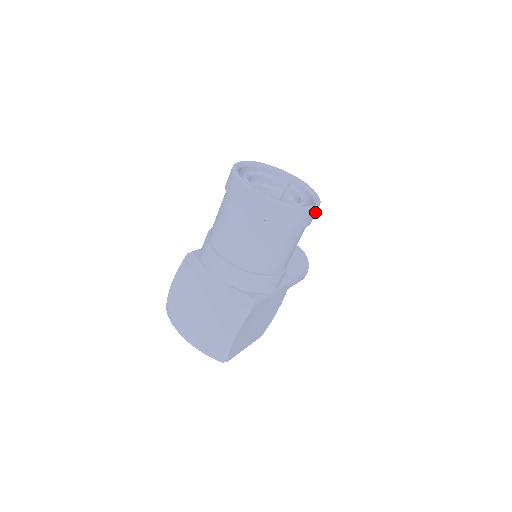
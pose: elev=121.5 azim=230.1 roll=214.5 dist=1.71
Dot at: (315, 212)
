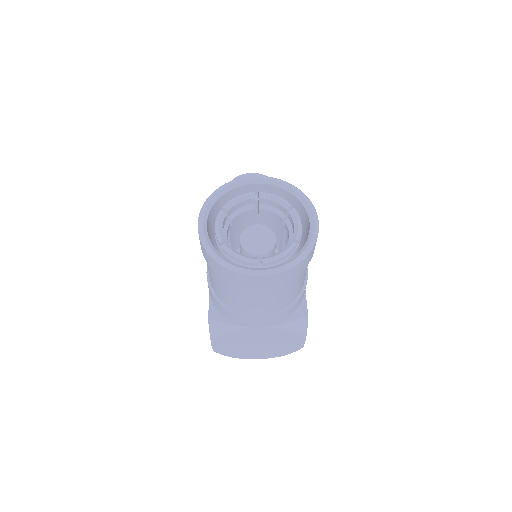
Dot at: occluded
